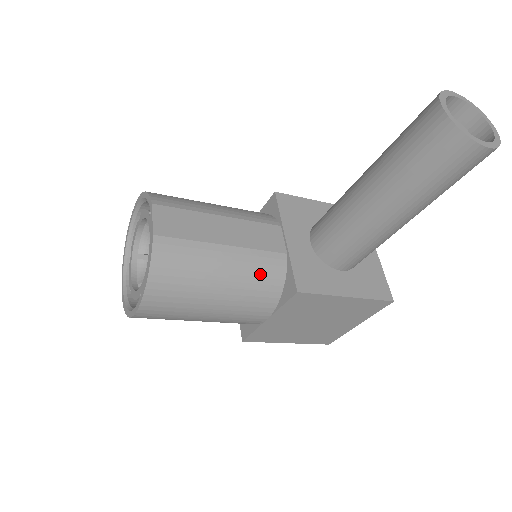
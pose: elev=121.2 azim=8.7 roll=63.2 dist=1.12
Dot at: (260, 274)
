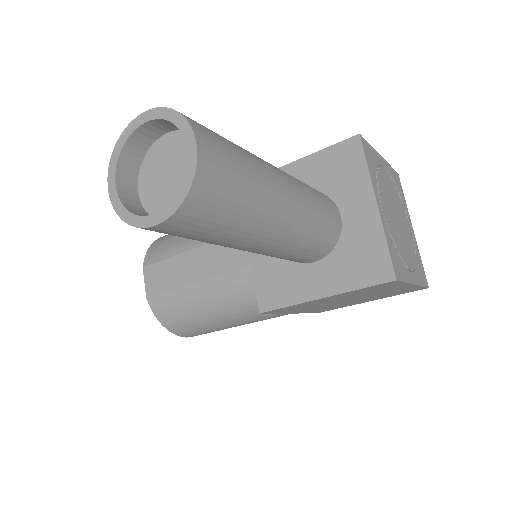
Dot at: (237, 295)
